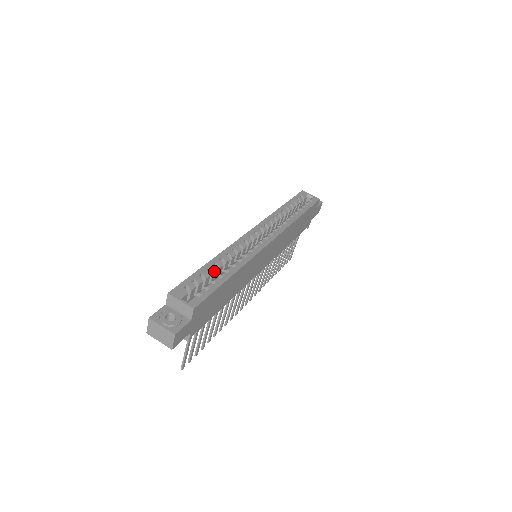
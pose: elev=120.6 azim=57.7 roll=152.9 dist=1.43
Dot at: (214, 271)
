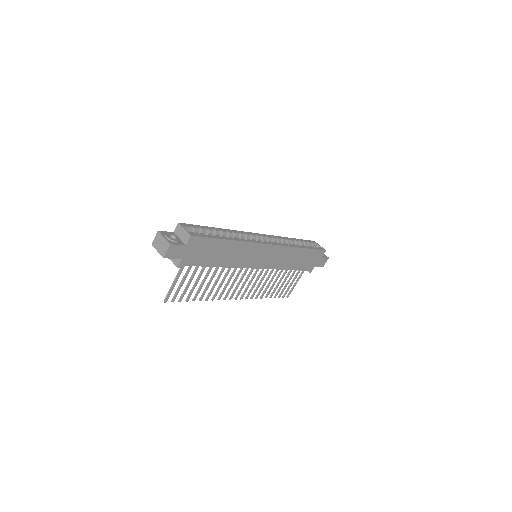
Dot at: (218, 233)
